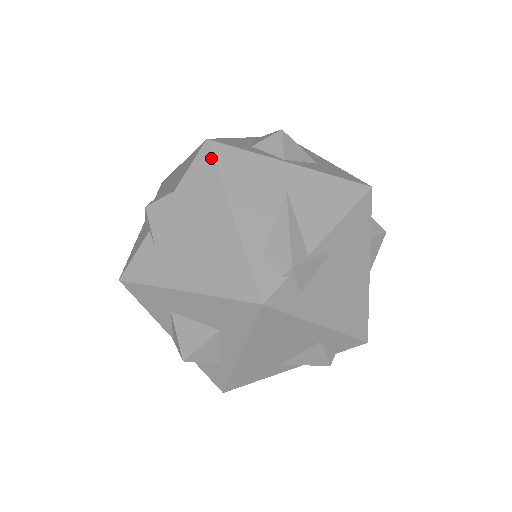
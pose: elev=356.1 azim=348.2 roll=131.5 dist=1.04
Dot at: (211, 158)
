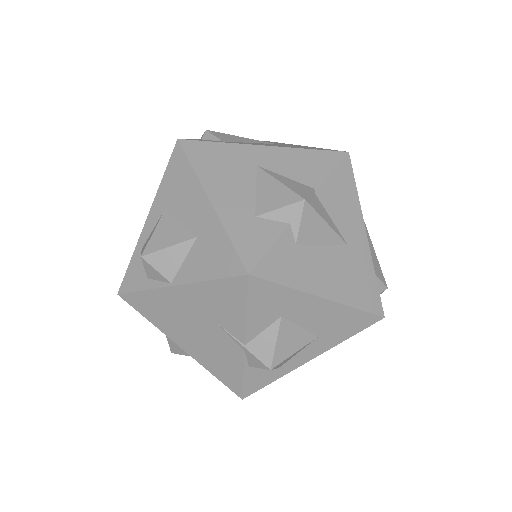
Dot at: (352, 173)
